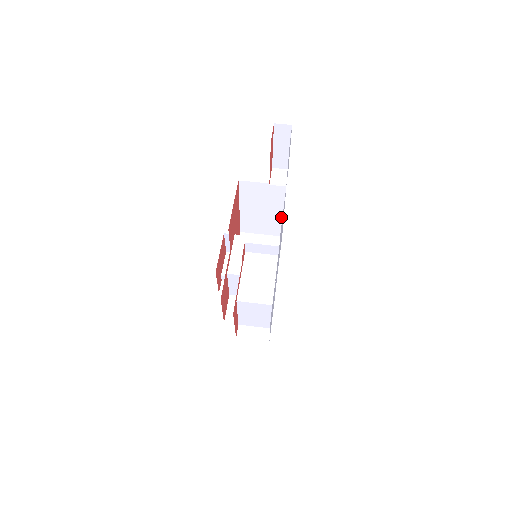
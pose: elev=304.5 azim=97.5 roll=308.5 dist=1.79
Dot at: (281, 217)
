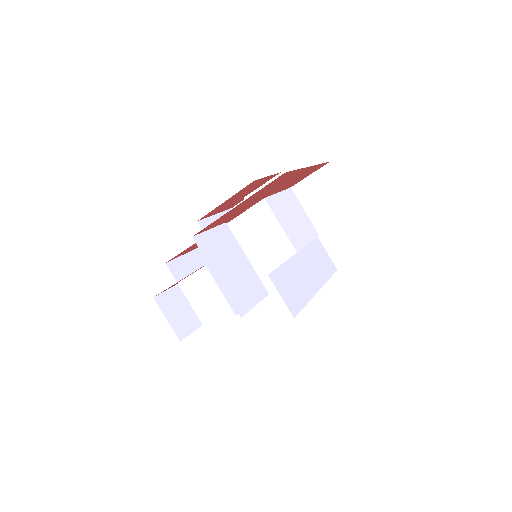
Dot at: occluded
